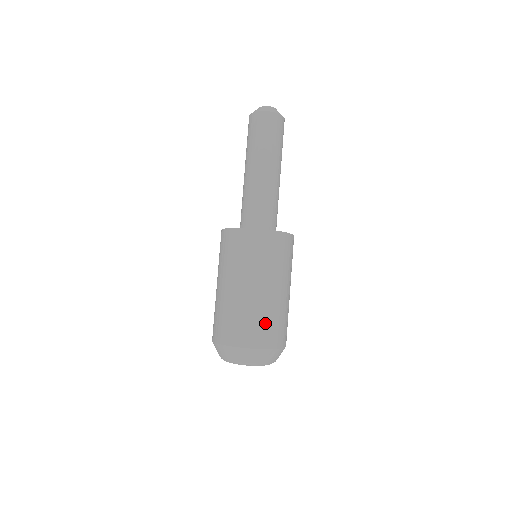
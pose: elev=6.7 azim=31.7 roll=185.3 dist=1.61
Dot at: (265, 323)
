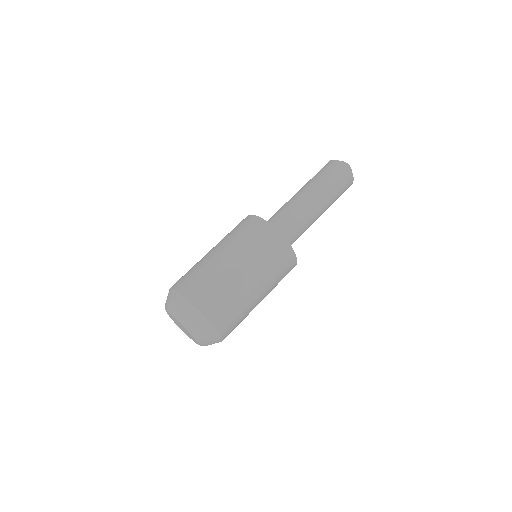
Dot at: (220, 295)
